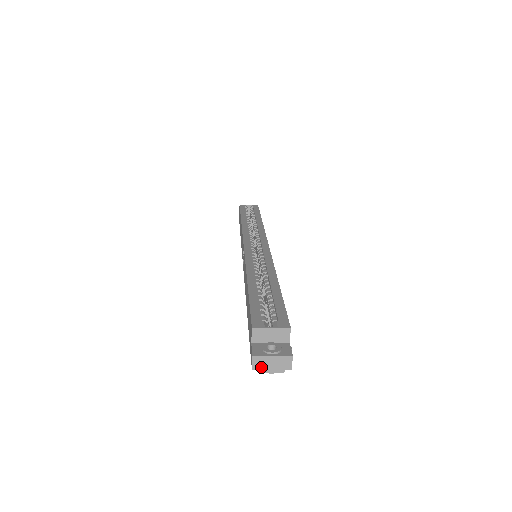
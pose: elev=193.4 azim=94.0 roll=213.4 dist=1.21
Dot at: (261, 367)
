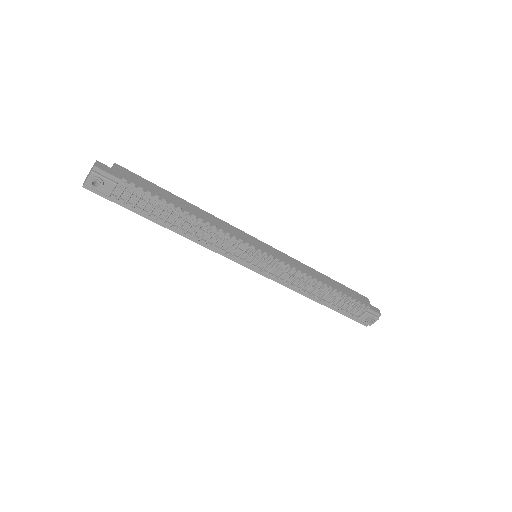
Dot at: (85, 181)
